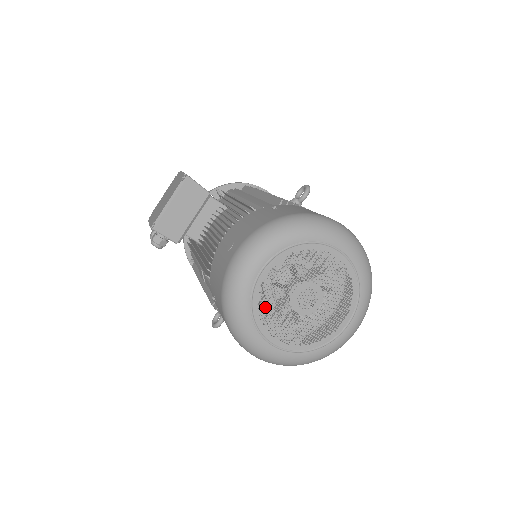
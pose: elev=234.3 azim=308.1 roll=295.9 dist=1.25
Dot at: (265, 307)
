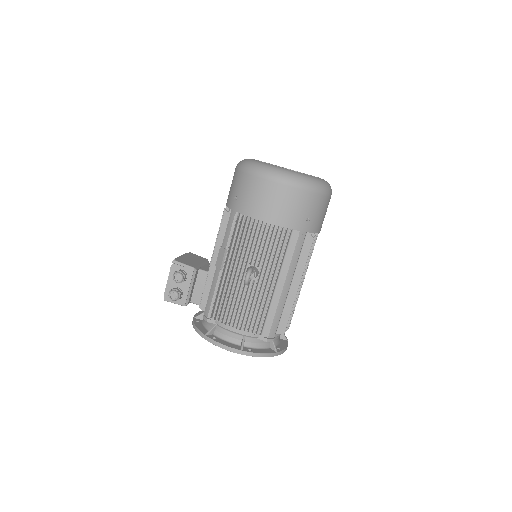
Dot at: occluded
